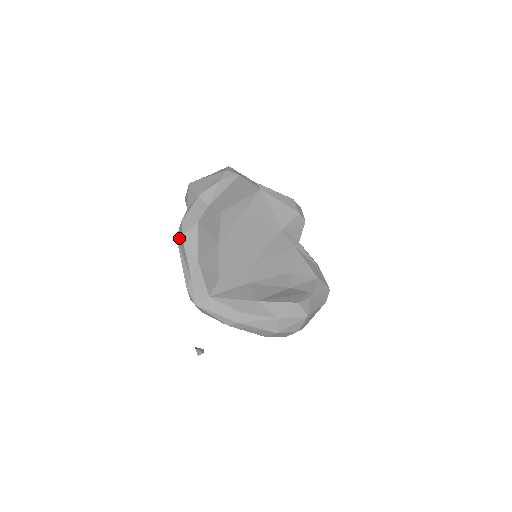
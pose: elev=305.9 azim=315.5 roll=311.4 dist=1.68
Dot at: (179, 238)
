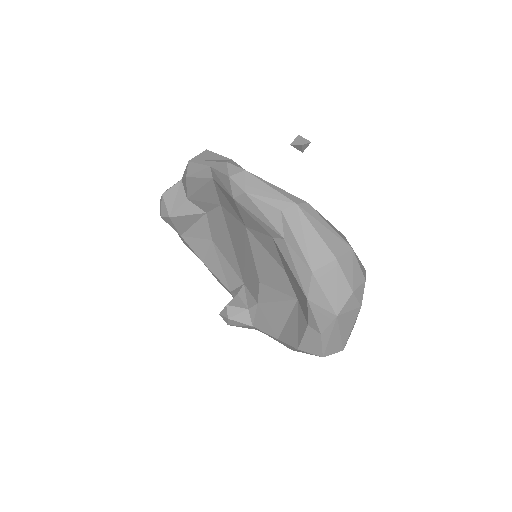
Dot at: (198, 155)
